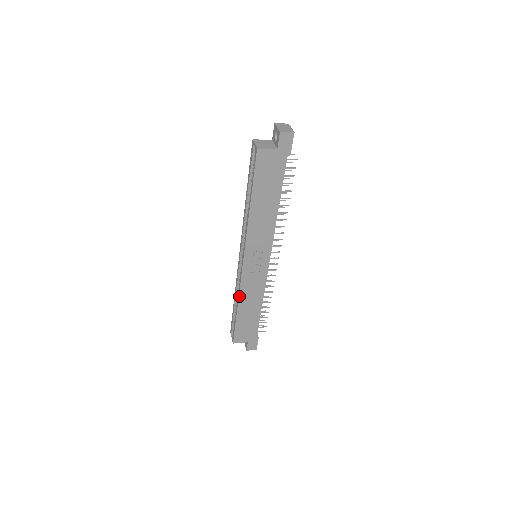
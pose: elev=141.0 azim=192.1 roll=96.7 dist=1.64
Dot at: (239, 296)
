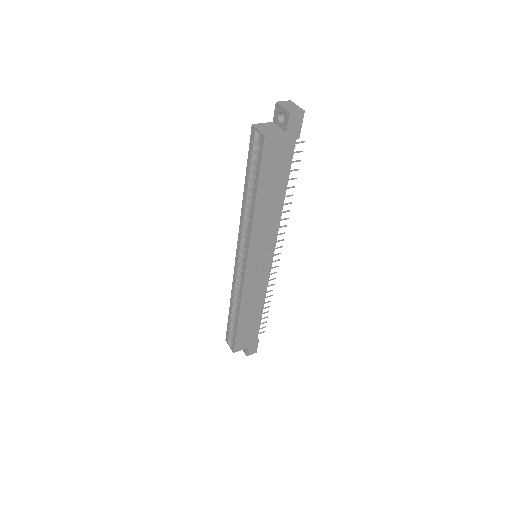
Dot at: (241, 303)
